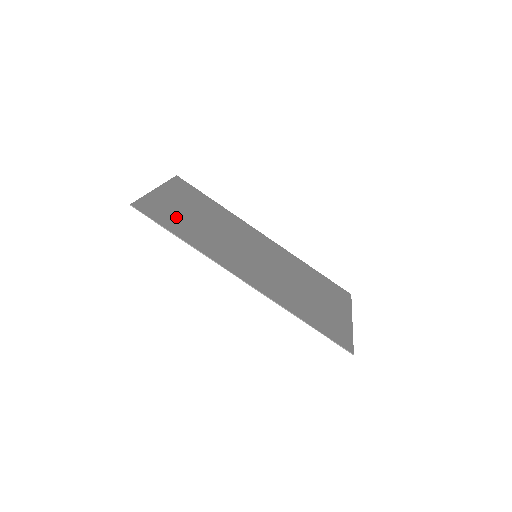
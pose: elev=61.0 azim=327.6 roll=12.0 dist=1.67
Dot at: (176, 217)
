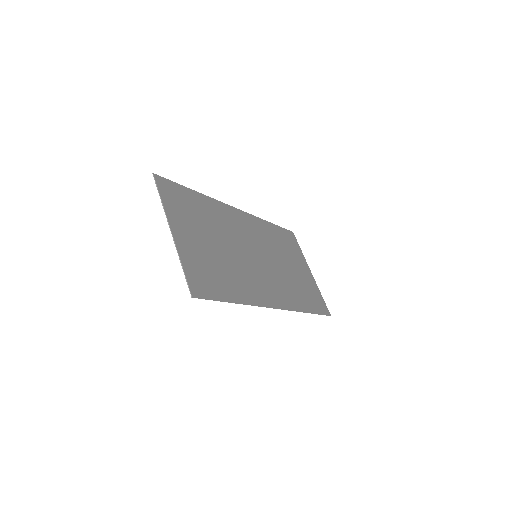
Dot at: (211, 269)
